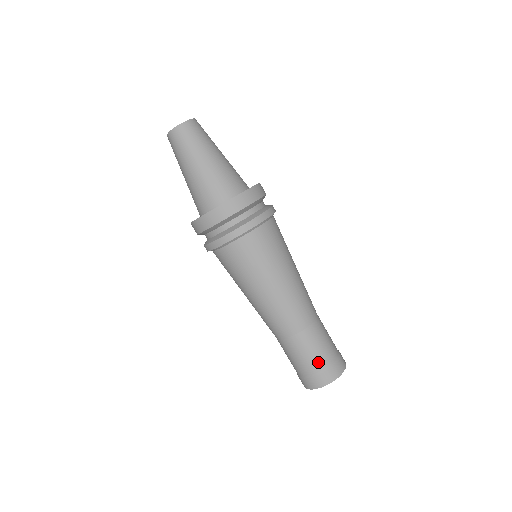
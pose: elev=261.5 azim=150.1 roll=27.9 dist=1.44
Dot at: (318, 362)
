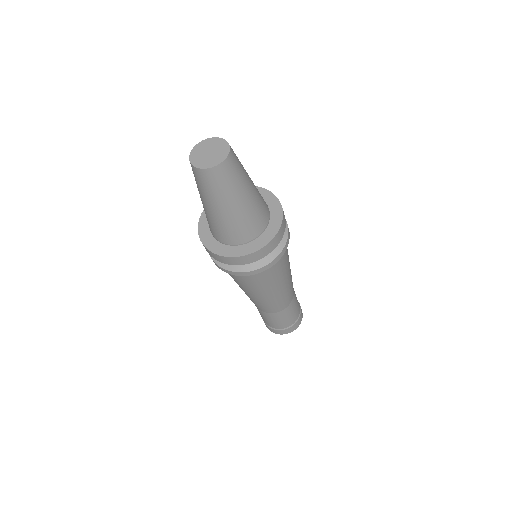
Dot at: (279, 326)
